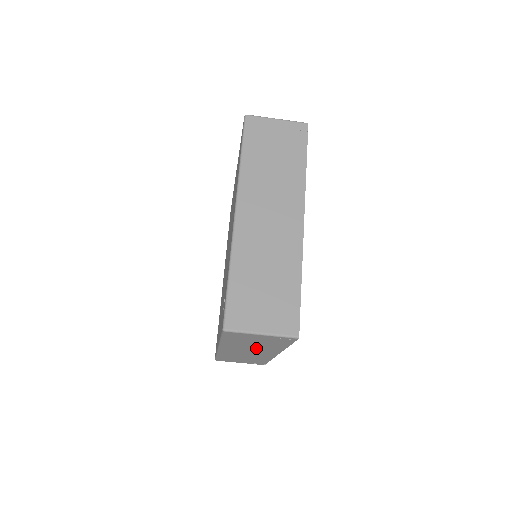
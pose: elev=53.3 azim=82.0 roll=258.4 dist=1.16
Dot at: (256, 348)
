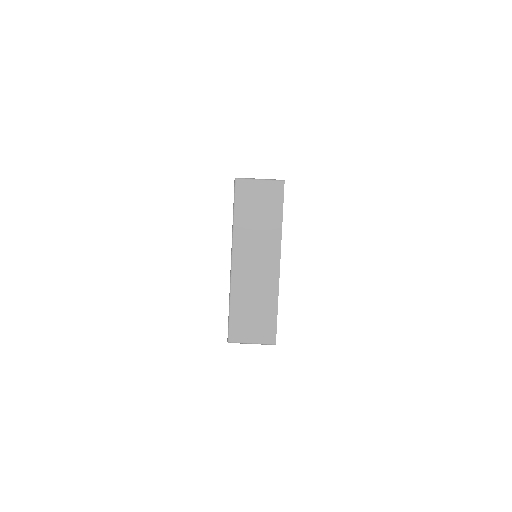
Dot at: (260, 239)
